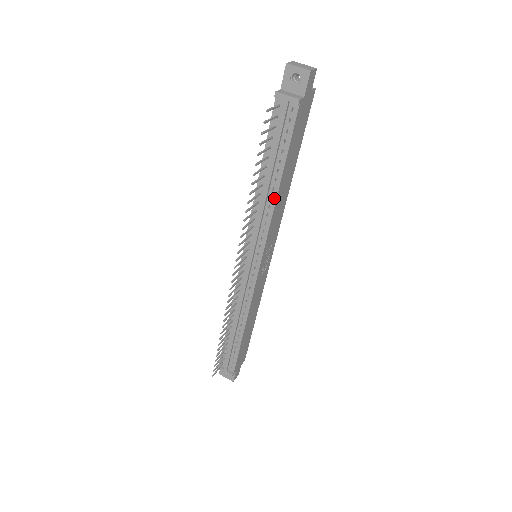
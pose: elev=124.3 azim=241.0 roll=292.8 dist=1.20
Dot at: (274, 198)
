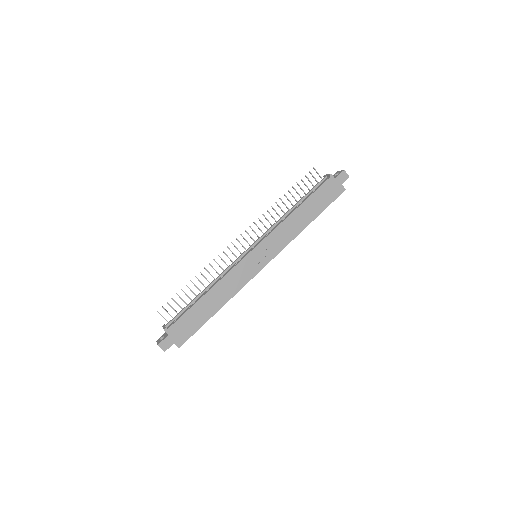
Dot at: (290, 214)
